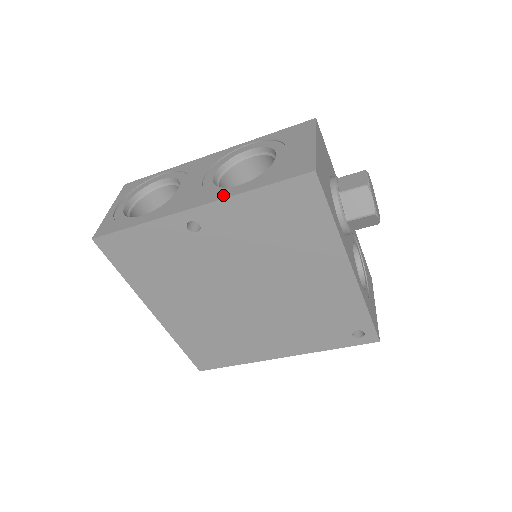
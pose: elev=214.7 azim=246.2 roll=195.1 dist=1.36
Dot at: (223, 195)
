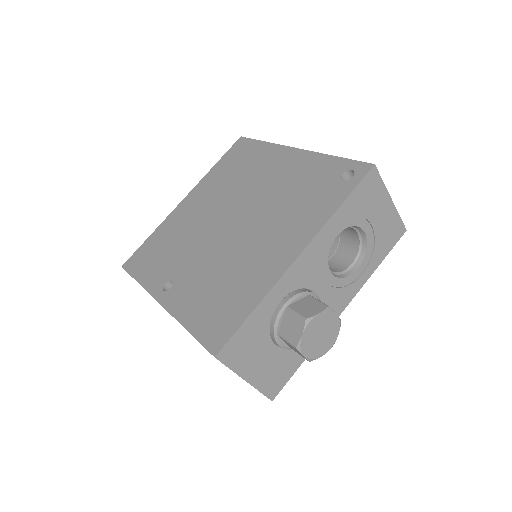
Dot at: occluded
